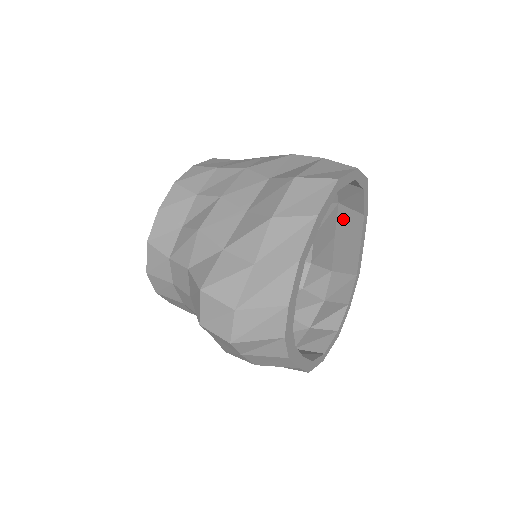
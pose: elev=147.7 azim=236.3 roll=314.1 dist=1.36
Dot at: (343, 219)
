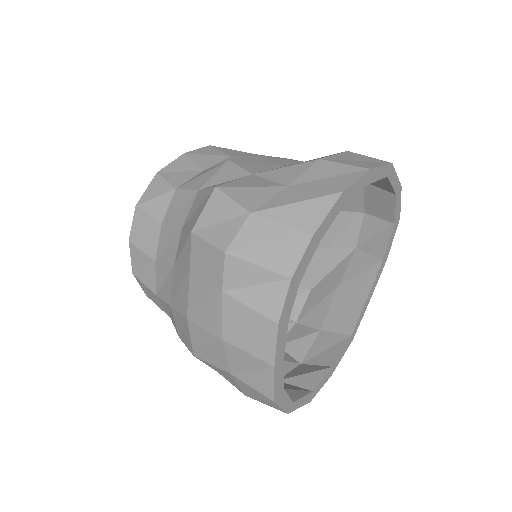
Dot at: (356, 265)
